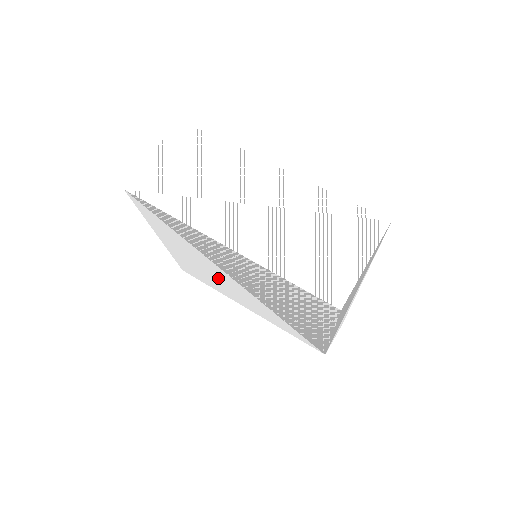
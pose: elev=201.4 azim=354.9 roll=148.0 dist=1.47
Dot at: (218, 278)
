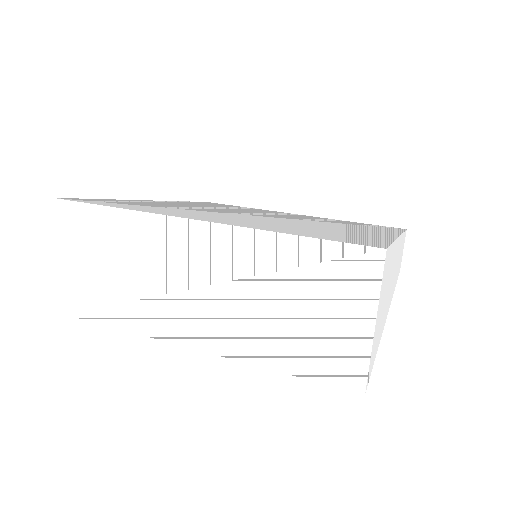
Dot at: occluded
